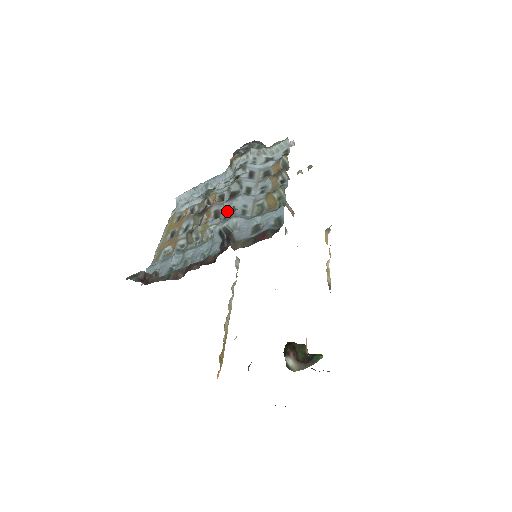
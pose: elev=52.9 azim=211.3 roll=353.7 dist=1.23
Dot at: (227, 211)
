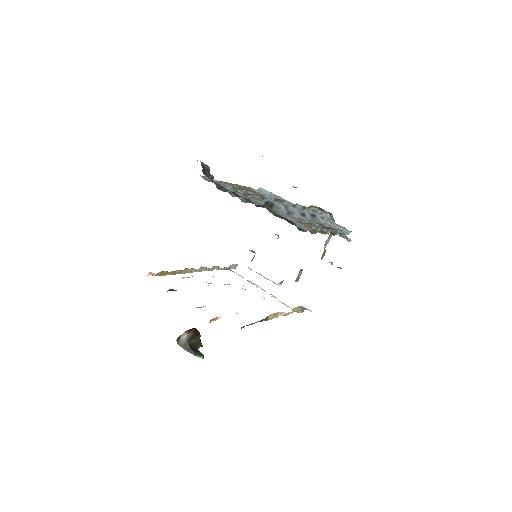
Dot at: occluded
